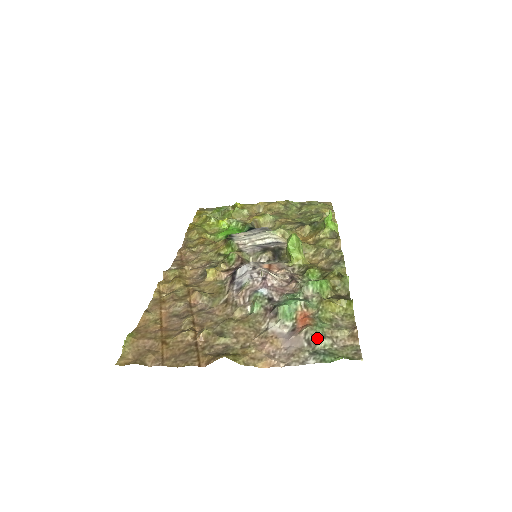
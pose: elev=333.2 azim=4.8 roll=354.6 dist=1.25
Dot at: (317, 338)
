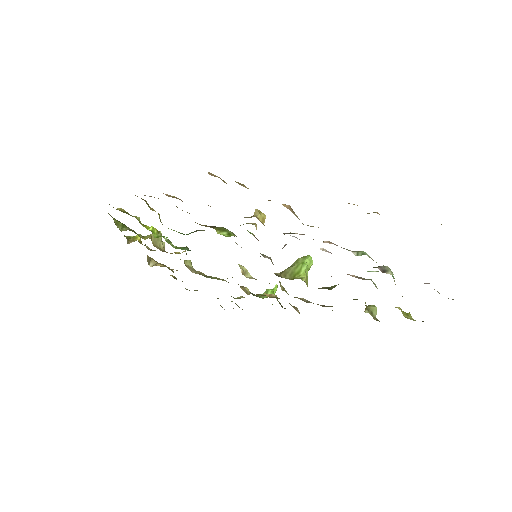
Dot at: occluded
